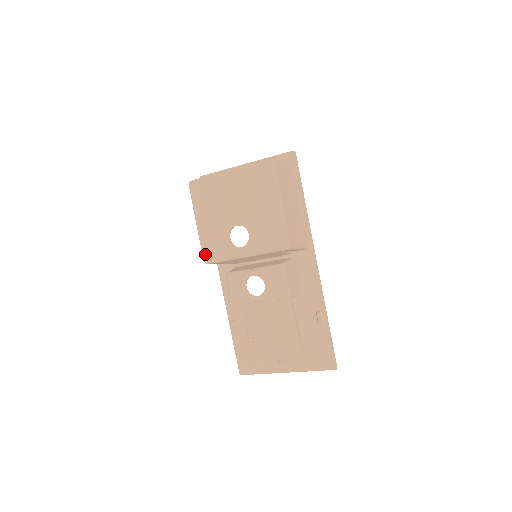
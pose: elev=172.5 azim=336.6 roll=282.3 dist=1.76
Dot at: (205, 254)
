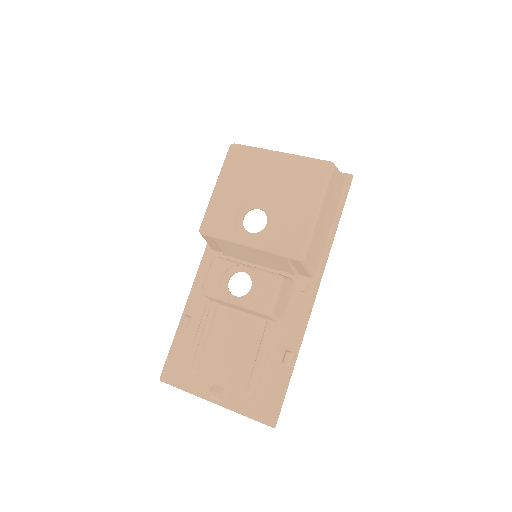
Dot at: (206, 222)
